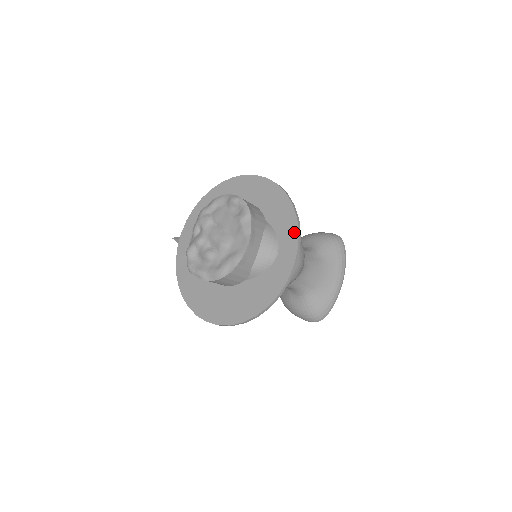
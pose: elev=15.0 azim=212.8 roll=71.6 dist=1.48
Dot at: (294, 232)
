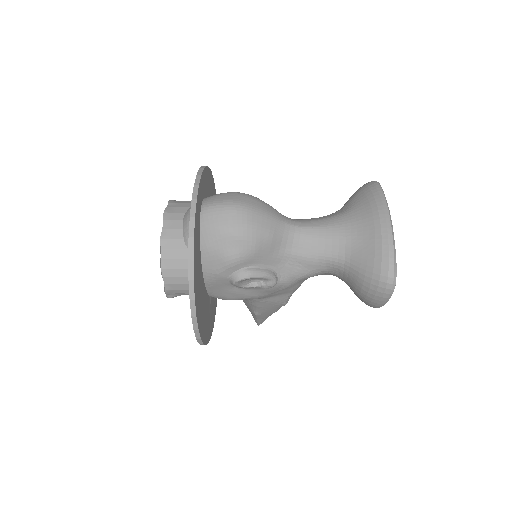
Dot at: occluded
